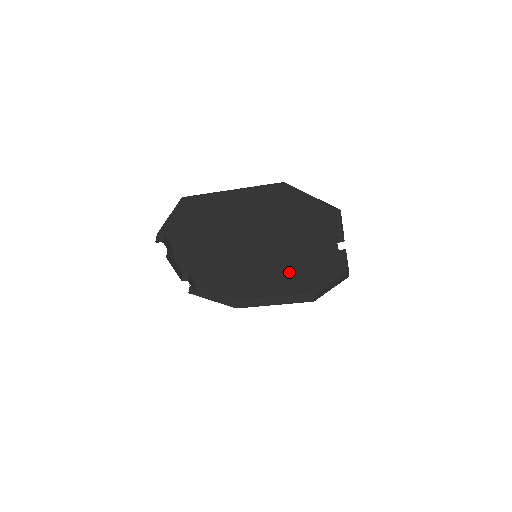
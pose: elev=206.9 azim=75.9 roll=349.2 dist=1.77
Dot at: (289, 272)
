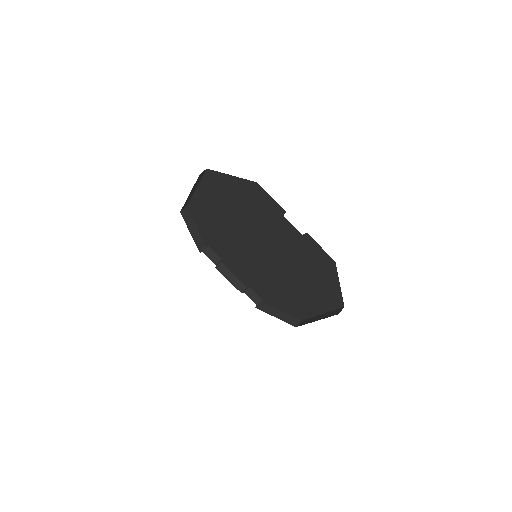
Dot at: (299, 275)
